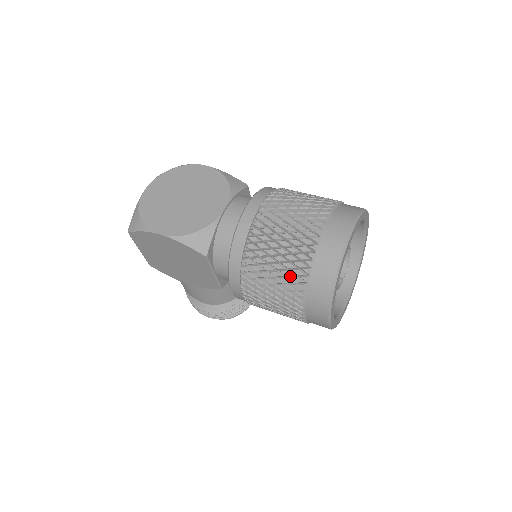
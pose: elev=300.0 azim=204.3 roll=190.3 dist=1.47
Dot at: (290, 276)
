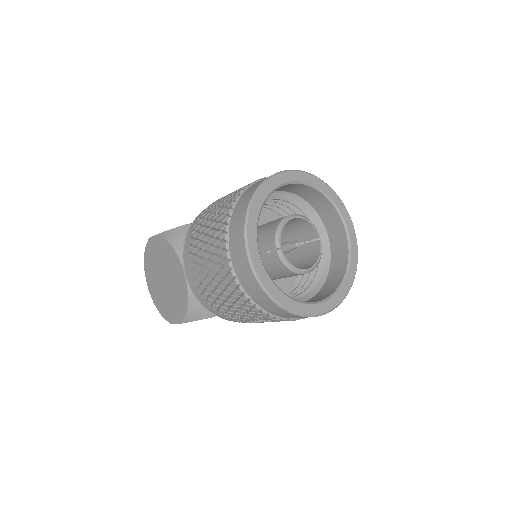
Dot at: (255, 313)
